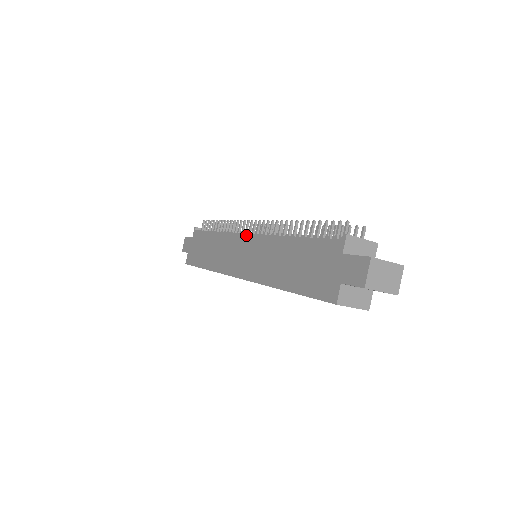
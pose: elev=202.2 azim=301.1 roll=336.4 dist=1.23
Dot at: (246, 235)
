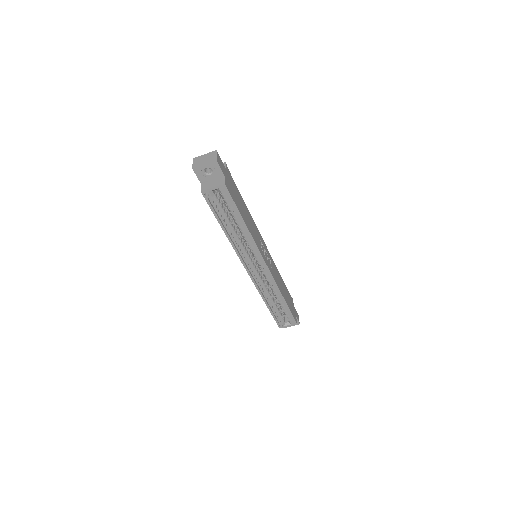
Dot at: occluded
